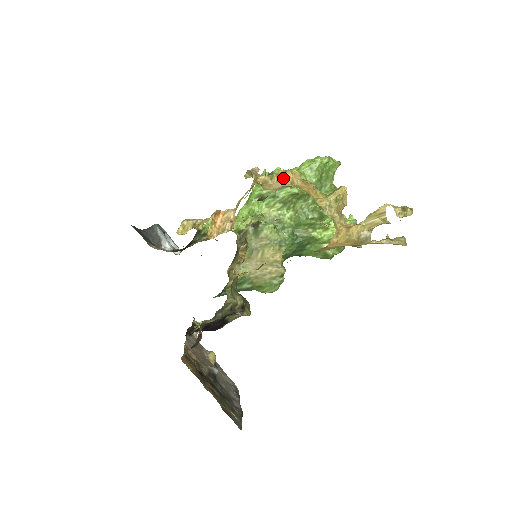
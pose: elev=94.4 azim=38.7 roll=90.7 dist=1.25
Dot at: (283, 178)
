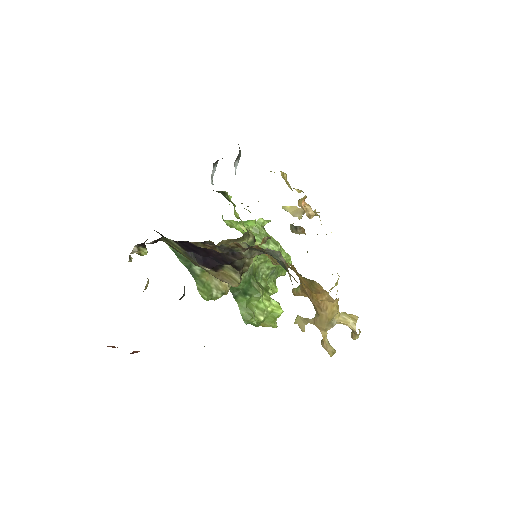
Dot at: occluded
